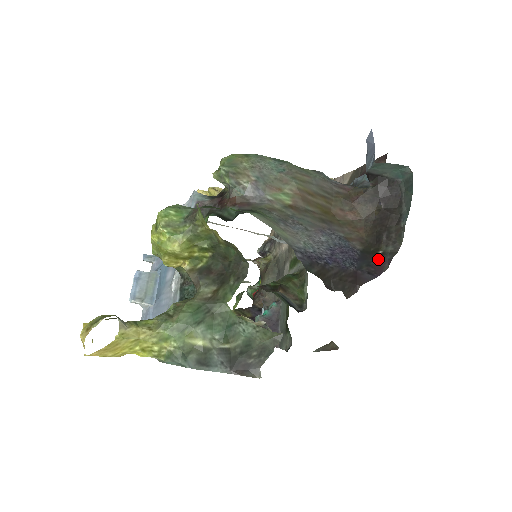
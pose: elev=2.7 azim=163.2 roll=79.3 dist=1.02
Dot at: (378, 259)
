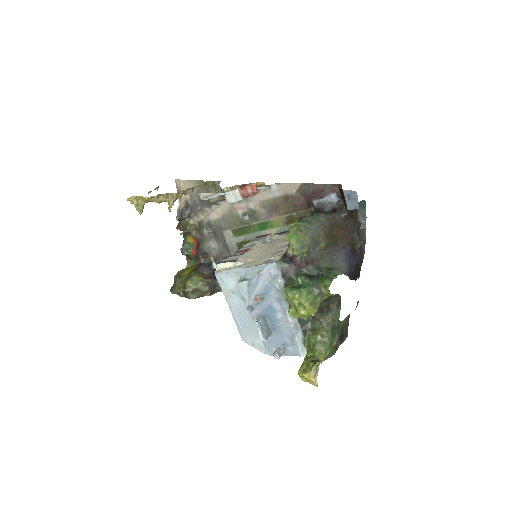
Dot at: (359, 251)
